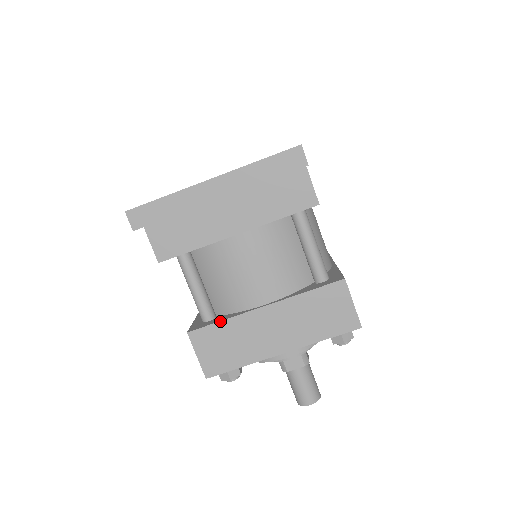
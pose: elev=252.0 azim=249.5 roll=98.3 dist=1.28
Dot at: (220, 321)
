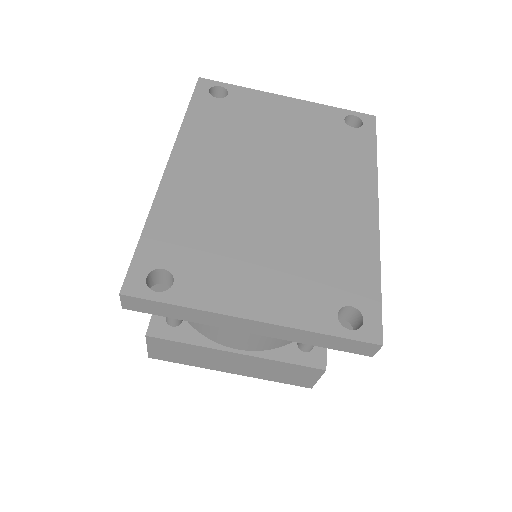
Dot at: (185, 343)
